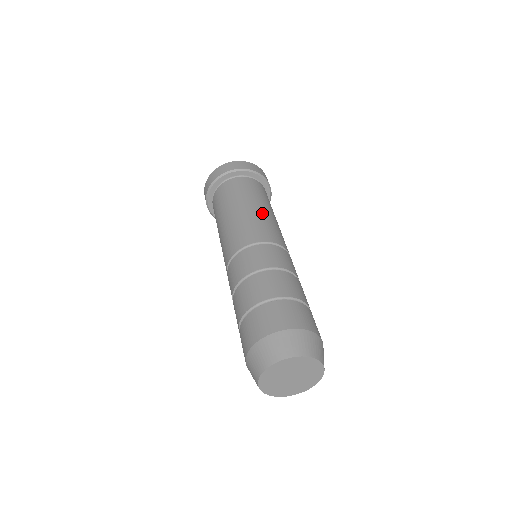
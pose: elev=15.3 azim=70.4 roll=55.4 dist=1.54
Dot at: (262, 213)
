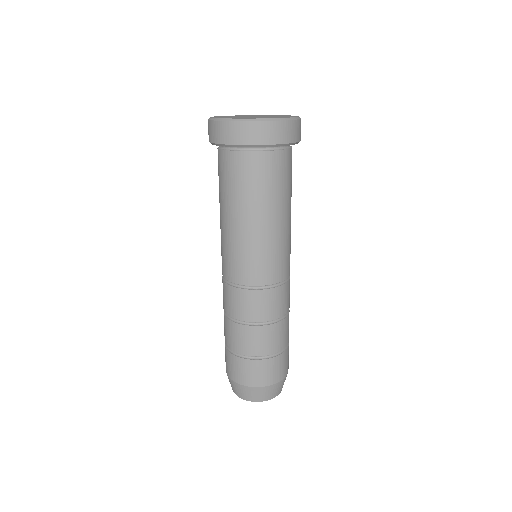
Dot at: (258, 235)
